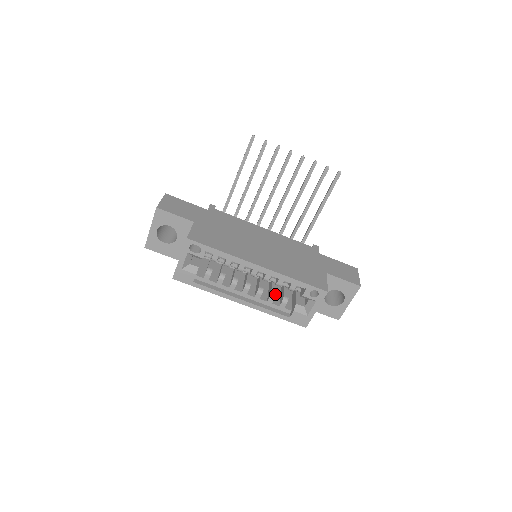
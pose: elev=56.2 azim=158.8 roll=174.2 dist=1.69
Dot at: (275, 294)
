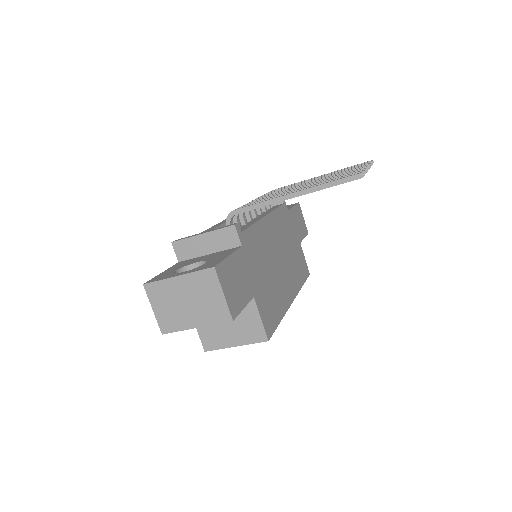
Dot at: occluded
